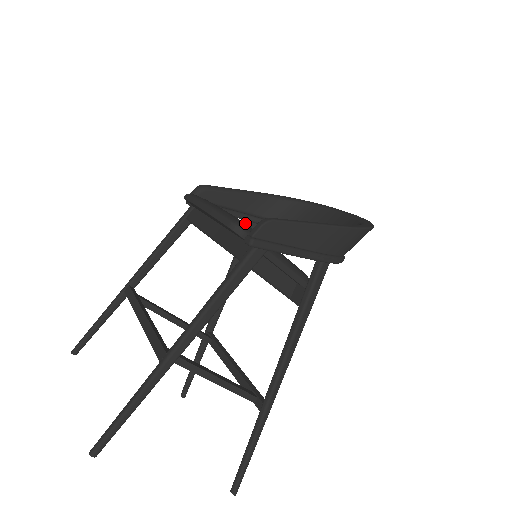
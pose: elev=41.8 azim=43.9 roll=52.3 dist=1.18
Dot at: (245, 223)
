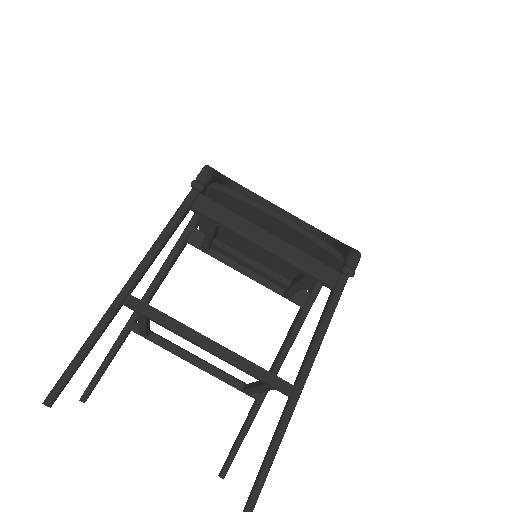
Dot at: occluded
